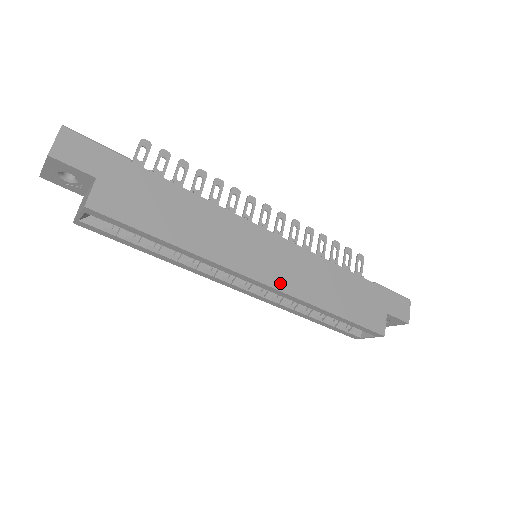
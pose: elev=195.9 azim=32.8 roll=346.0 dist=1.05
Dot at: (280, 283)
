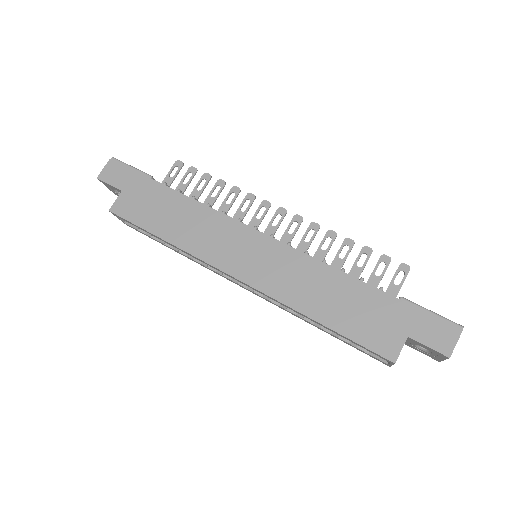
Dot at: (257, 281)
